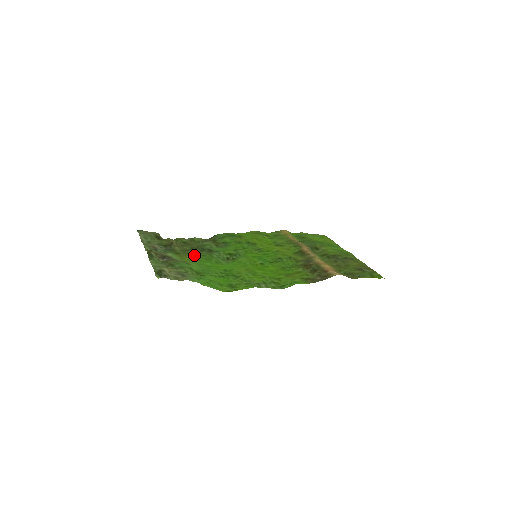
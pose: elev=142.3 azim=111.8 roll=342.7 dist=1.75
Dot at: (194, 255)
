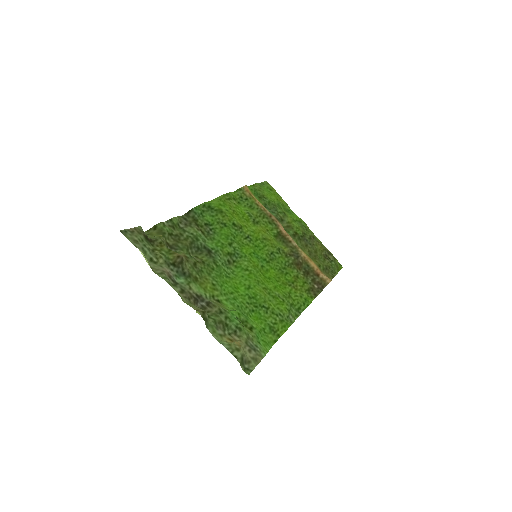
Dot at: (207, 273)
